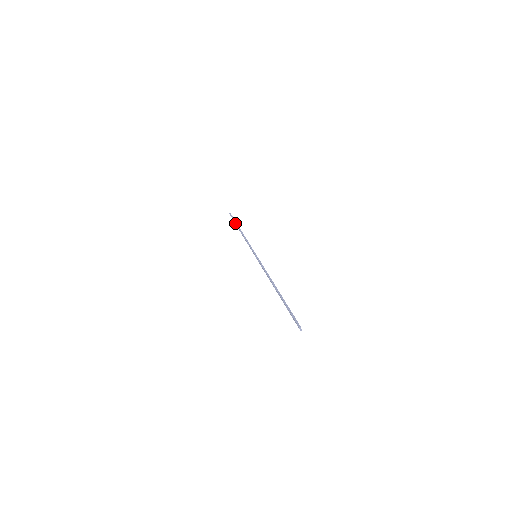
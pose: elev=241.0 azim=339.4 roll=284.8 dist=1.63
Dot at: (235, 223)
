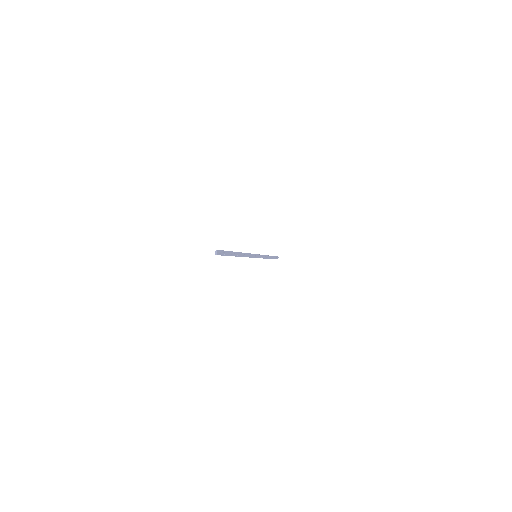
Dot at: occluded
